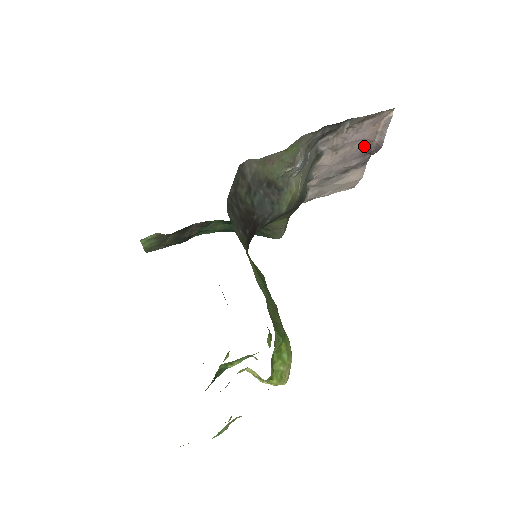
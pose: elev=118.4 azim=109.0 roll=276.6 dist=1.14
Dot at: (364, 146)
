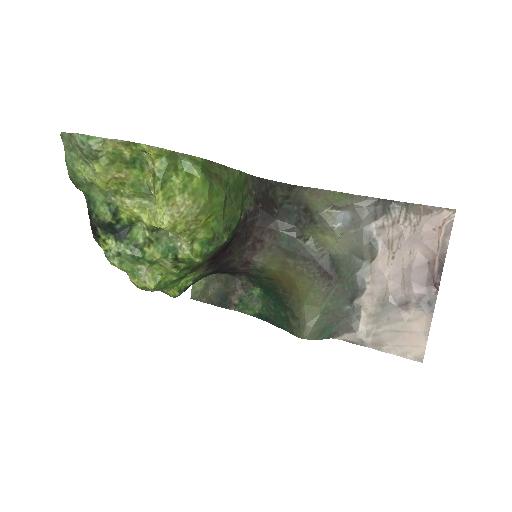
Dot at: (426, 263)
